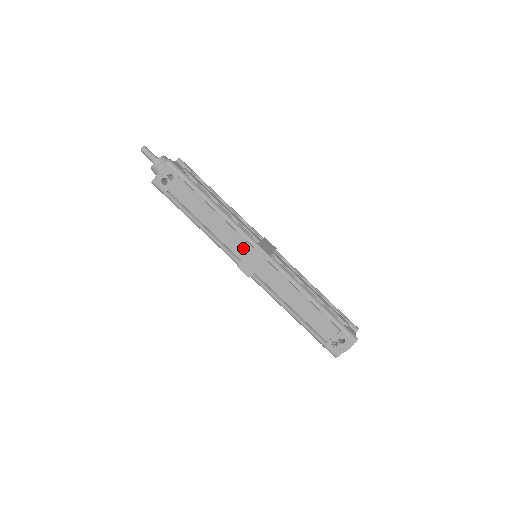
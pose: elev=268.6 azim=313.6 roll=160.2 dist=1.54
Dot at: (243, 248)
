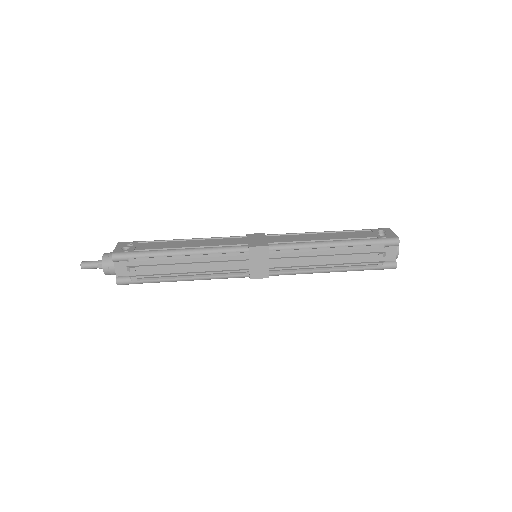
Dot at: (239, 240)
